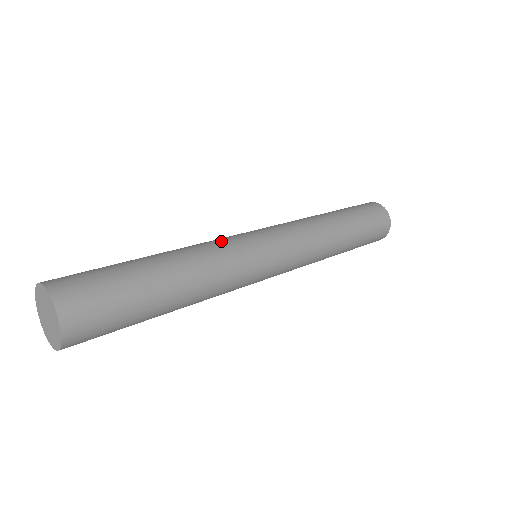
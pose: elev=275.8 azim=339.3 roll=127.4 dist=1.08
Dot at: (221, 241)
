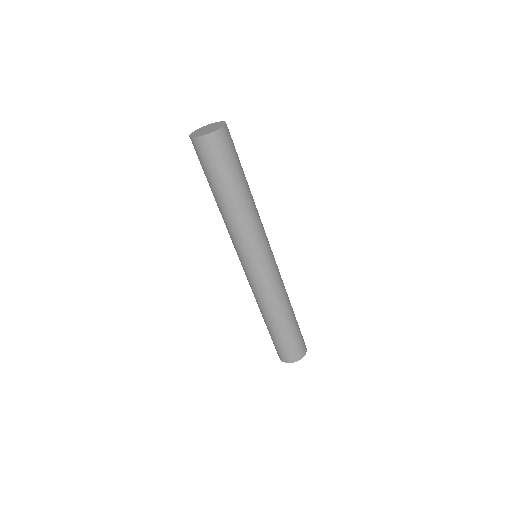
Dot at: occluded
